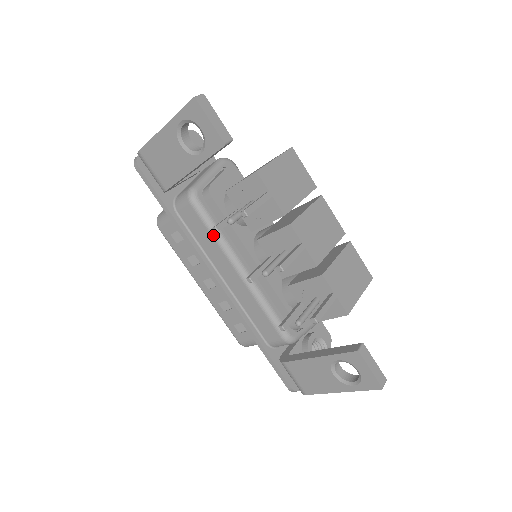
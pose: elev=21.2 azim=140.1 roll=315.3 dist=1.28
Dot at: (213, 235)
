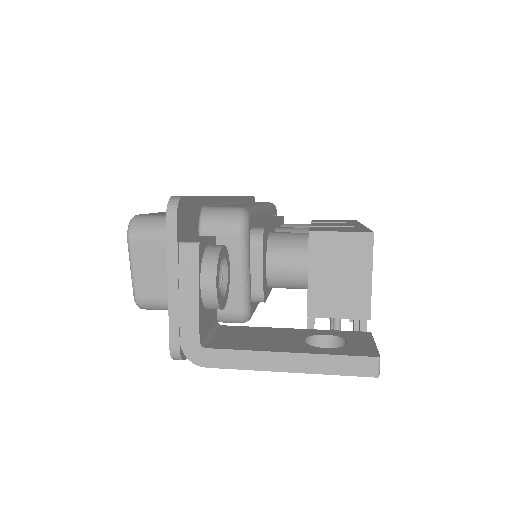
Dot at: occluded
